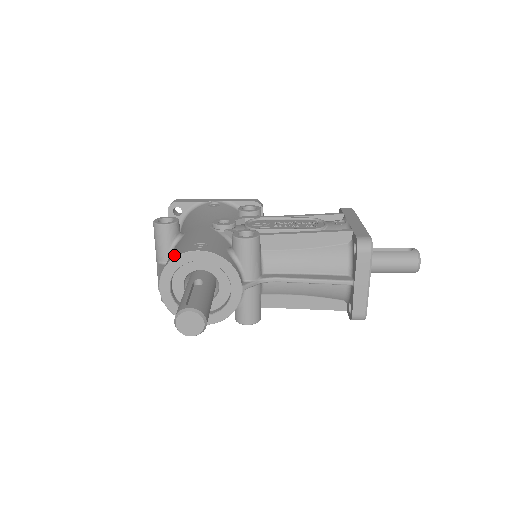
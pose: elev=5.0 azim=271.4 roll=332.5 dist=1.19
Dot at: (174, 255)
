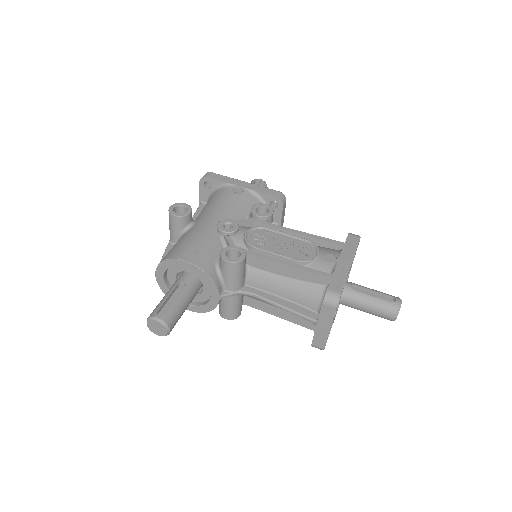
Dot at: (169, 255)
